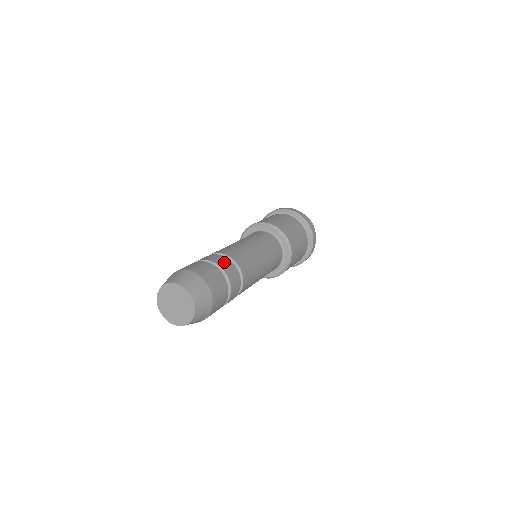
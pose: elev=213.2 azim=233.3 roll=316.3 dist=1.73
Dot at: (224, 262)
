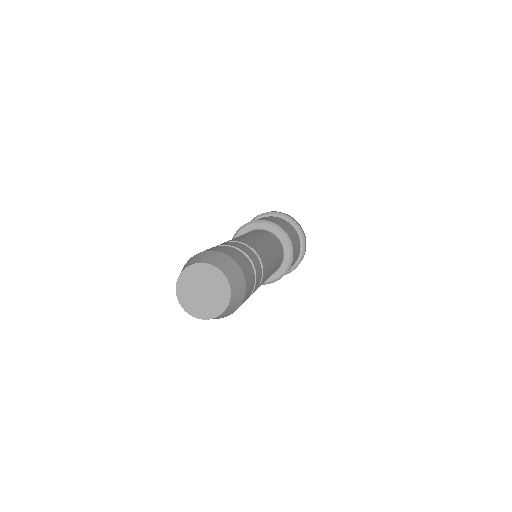
Dot at: (221, 244)
